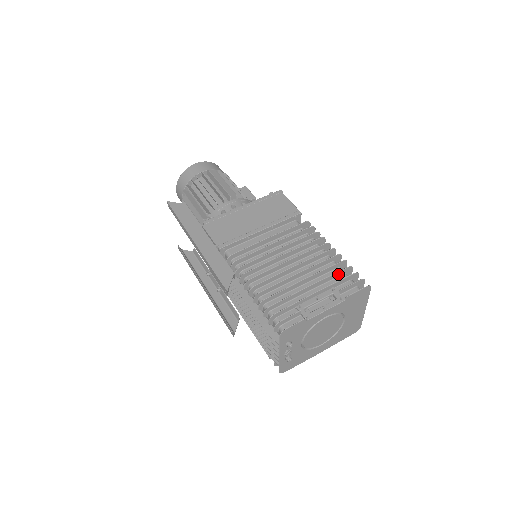
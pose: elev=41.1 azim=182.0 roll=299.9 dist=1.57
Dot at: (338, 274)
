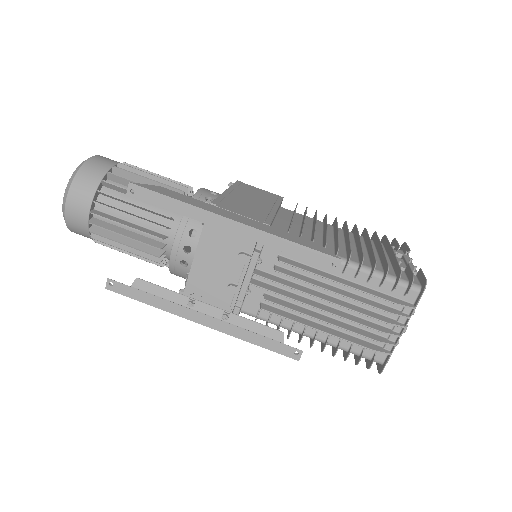
Dot at: (375, 239)
